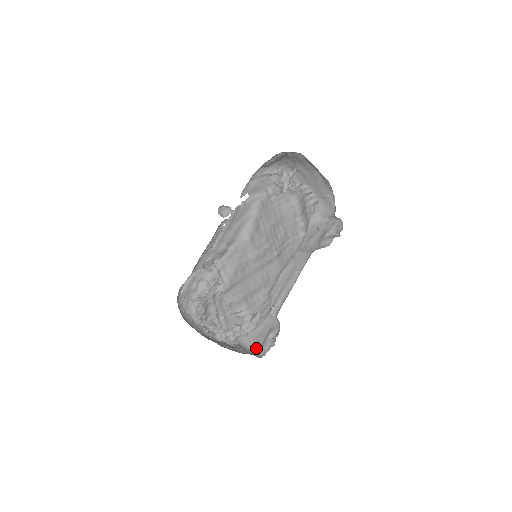
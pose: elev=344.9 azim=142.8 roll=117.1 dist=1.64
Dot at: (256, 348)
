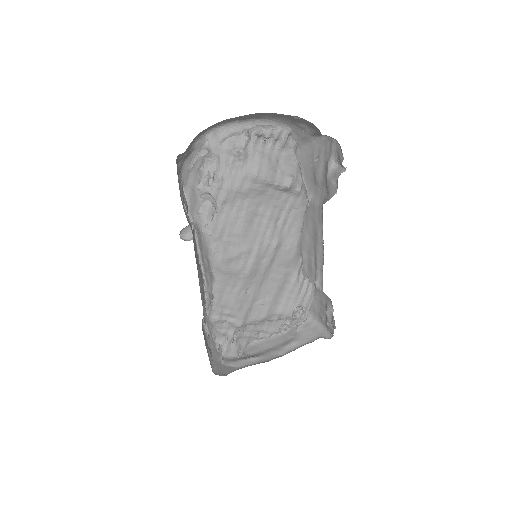
Dot at: (324, 324)
